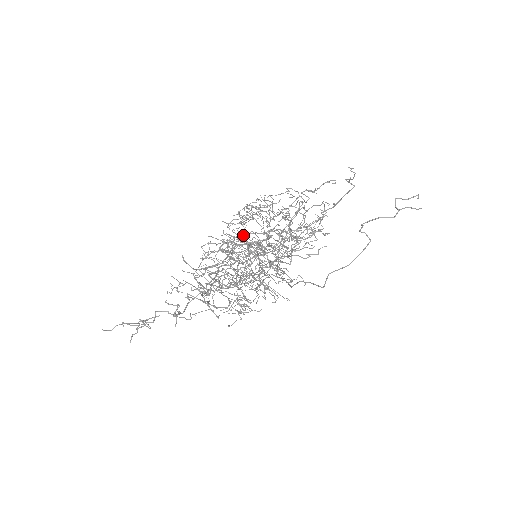
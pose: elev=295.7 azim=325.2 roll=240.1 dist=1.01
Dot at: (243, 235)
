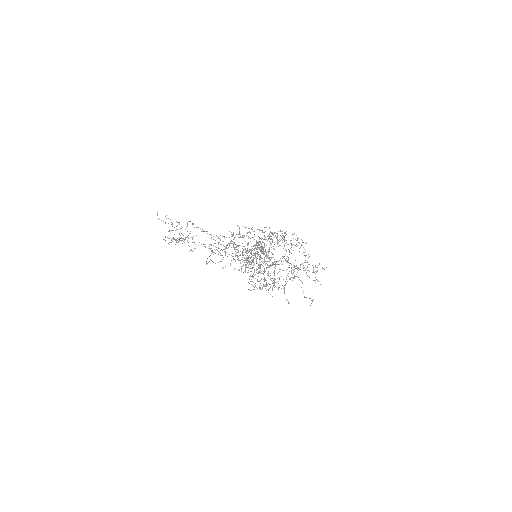
Dot at: (286, 251)
